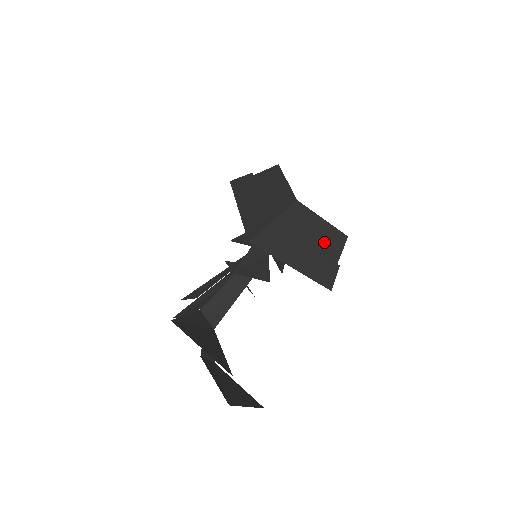
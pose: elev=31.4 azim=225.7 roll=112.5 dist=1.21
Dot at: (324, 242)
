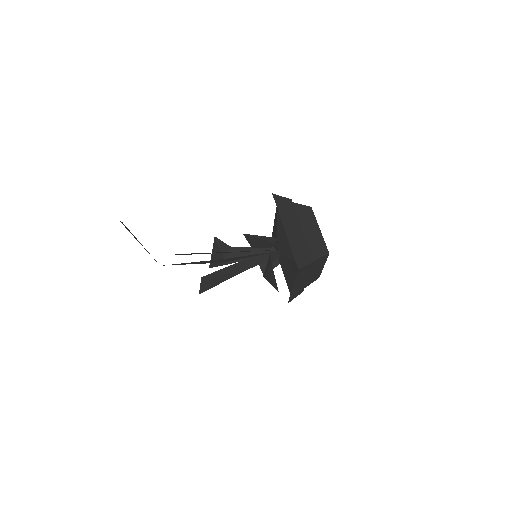
Dot at: (312, 277)
